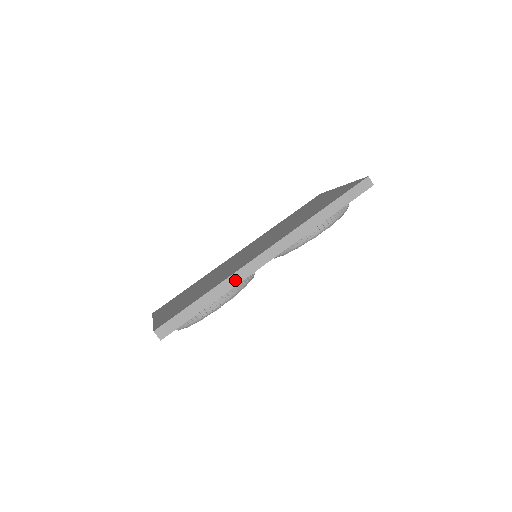
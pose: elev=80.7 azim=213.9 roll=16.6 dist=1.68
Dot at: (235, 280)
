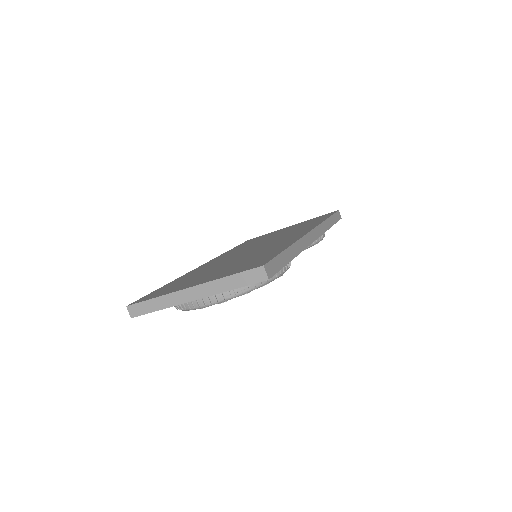
Dot at: (301, 246)
